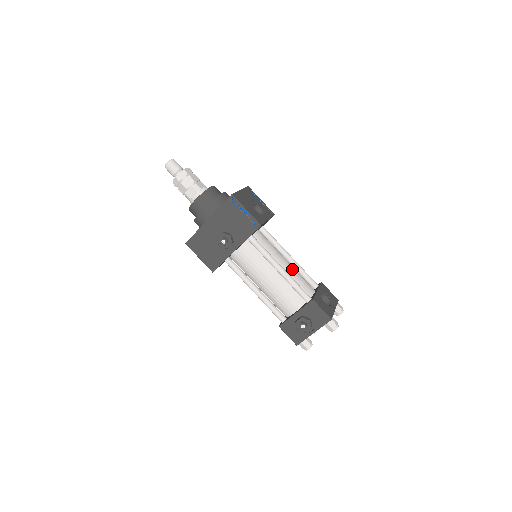
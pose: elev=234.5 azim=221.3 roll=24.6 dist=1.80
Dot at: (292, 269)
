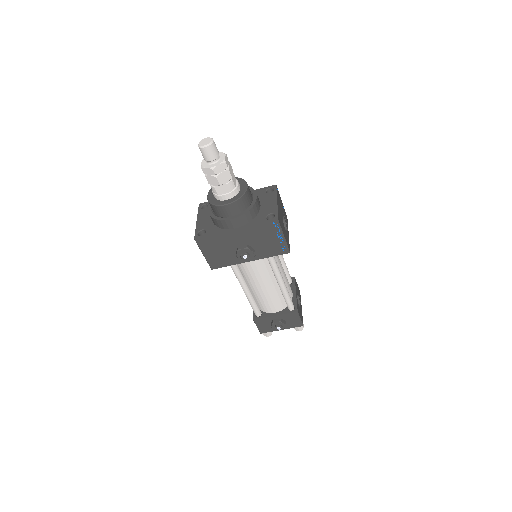
Dot at: (285, 275)
